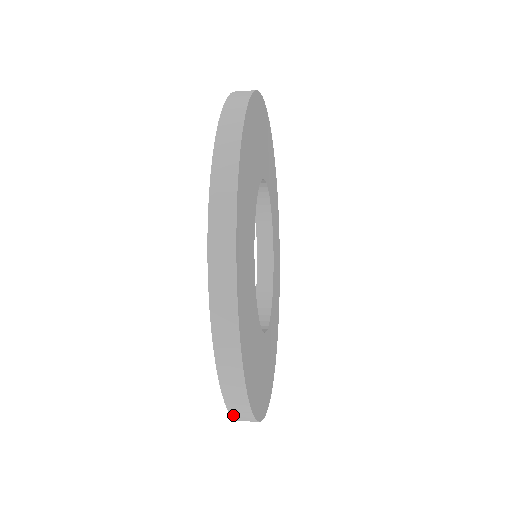
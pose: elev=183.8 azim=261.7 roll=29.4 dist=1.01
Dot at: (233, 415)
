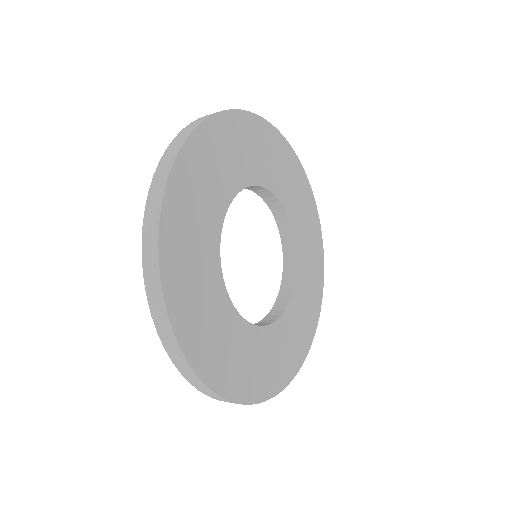
Dot at: (144, 256)
